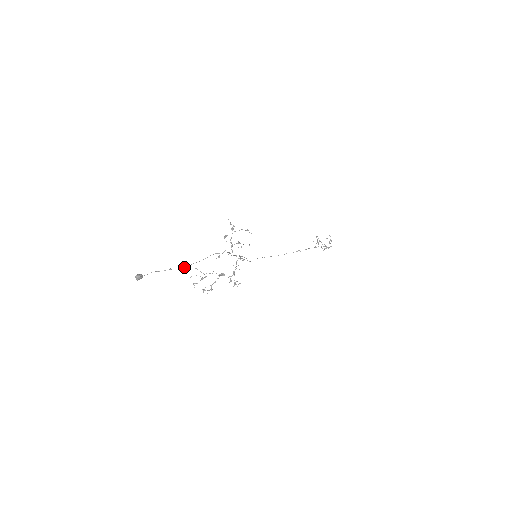
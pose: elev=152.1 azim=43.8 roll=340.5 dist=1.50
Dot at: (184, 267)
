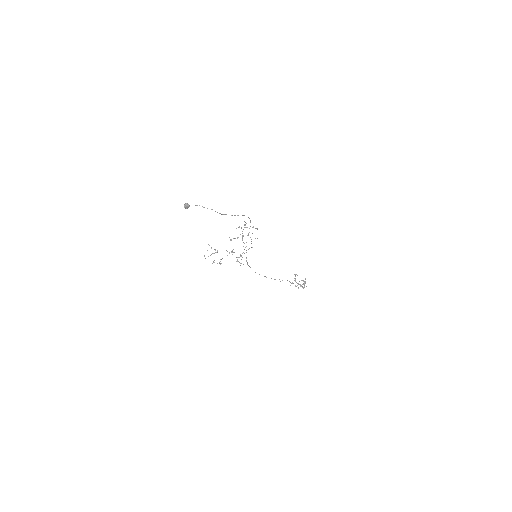
Dot at: (221, 214)
